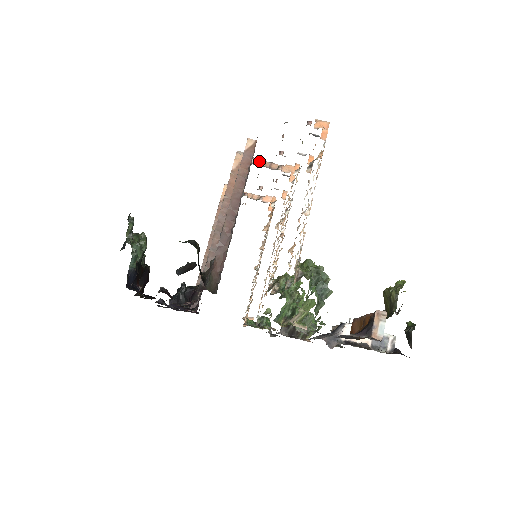
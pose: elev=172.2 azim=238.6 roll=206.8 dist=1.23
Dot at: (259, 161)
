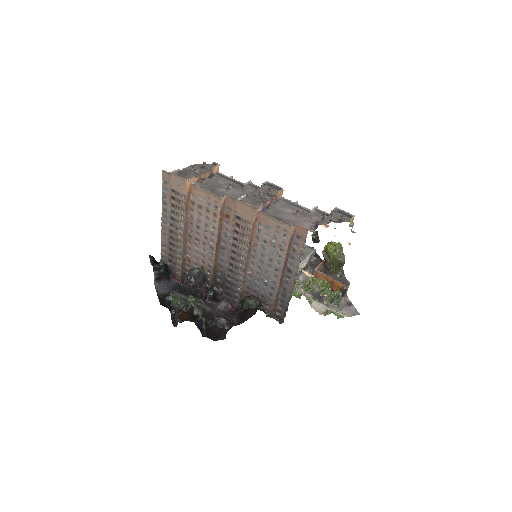
Dot at: (266, 204)
